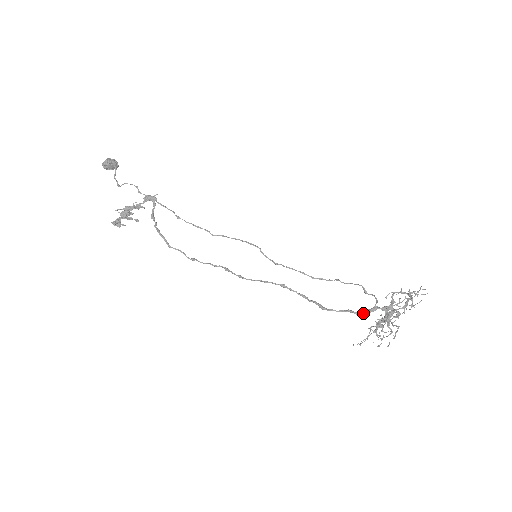
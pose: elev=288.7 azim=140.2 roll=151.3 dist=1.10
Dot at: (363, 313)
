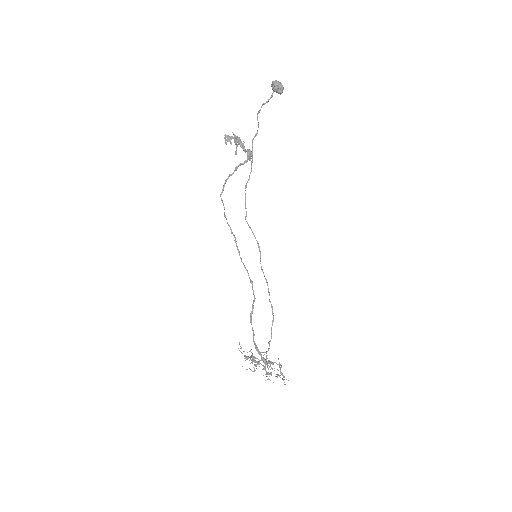
Dot at: (255, 345)
